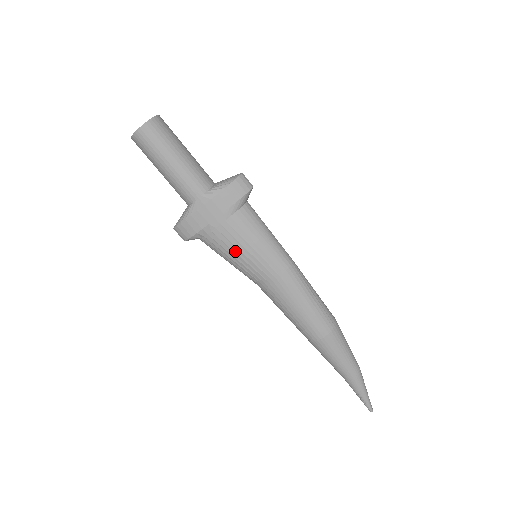
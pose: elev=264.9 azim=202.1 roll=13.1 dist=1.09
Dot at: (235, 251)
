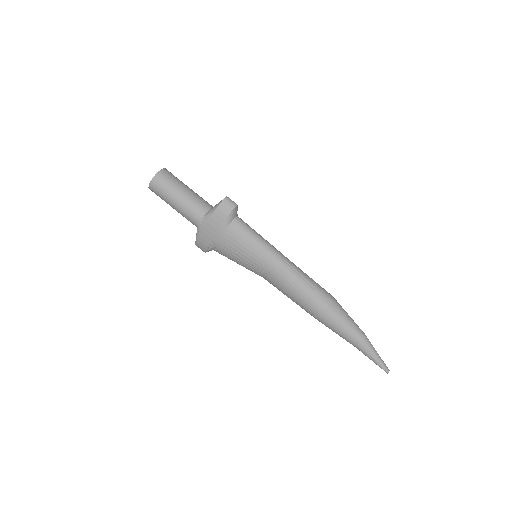
Dot at: (235, 256)
